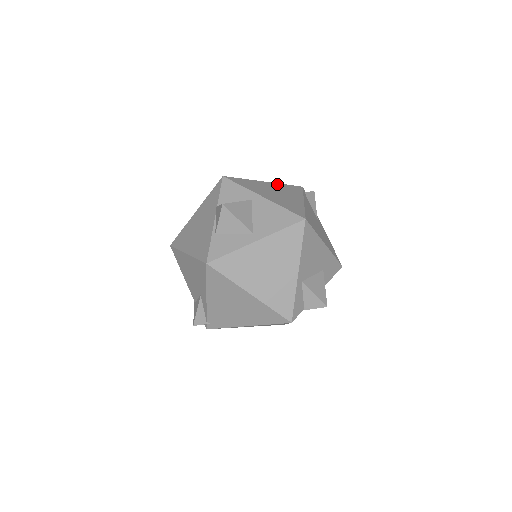
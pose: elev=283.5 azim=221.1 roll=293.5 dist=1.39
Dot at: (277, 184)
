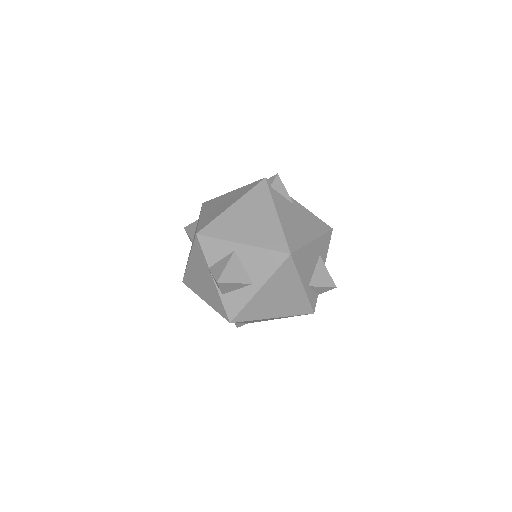
Dot at: (243, 199)
